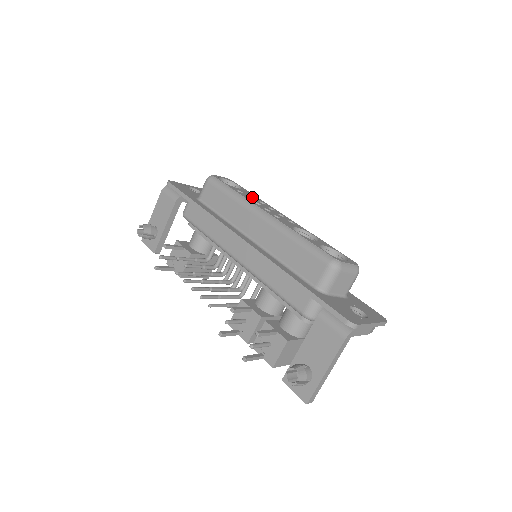
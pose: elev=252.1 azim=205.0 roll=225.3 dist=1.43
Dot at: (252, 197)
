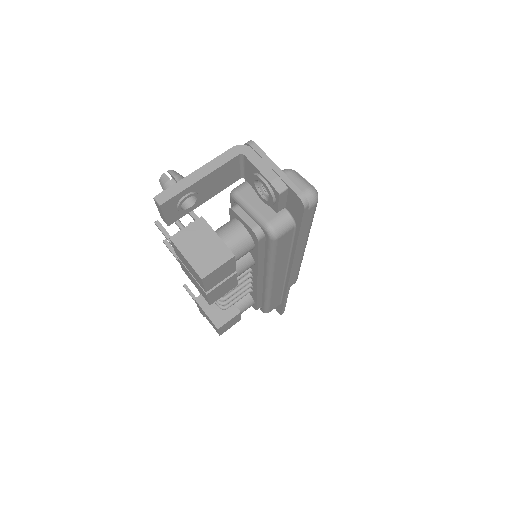
Dot at: occluded
